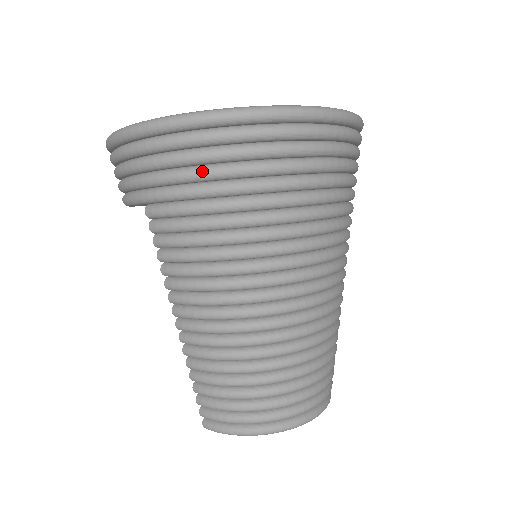
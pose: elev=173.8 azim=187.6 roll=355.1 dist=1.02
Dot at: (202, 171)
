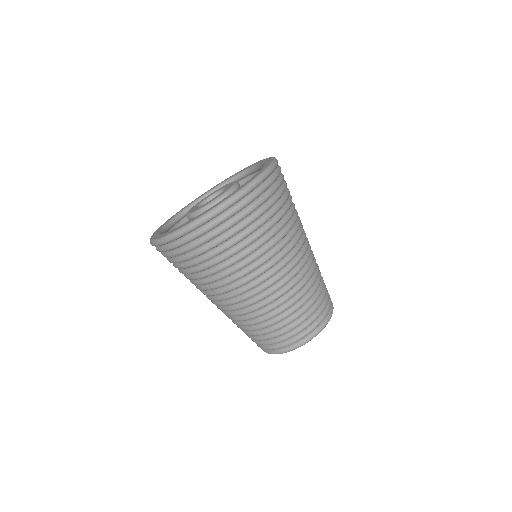
Dot at: (176, 260)
